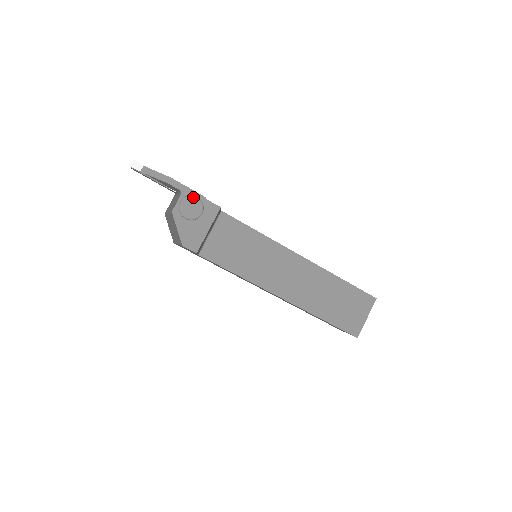
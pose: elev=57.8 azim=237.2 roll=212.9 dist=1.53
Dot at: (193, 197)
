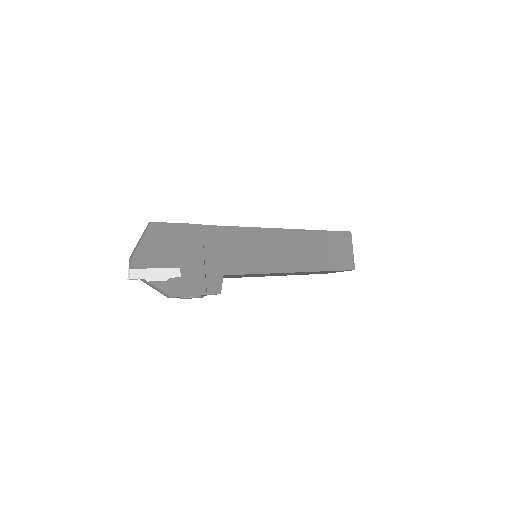
Dot at: occluded
